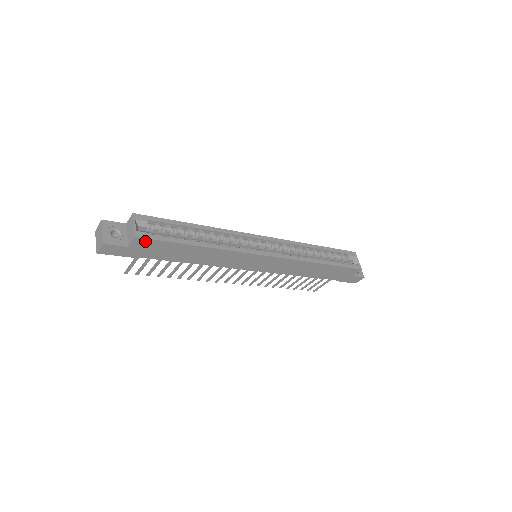
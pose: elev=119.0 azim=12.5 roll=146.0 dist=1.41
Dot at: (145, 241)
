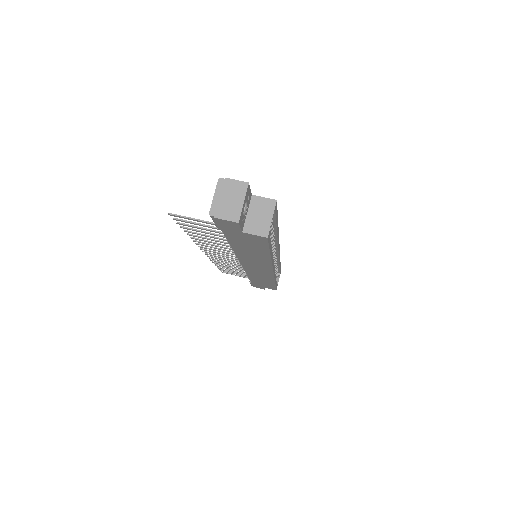
Dot at: (262, 239)
